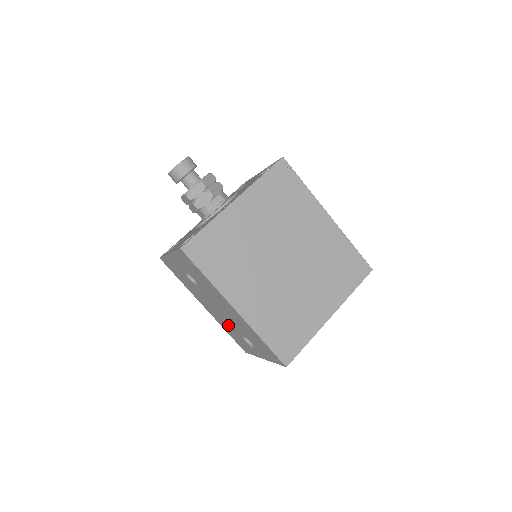
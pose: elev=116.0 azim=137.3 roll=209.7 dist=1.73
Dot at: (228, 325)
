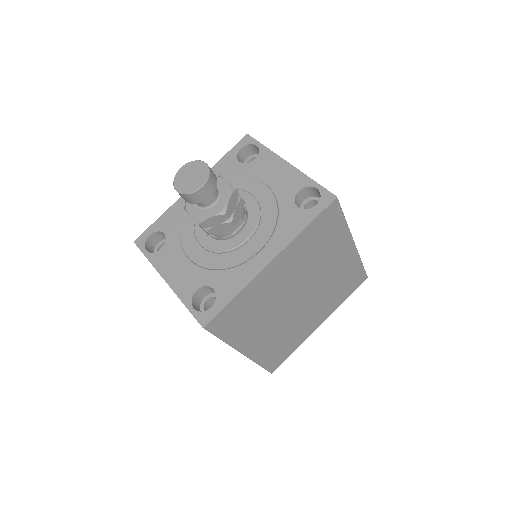
Dot at: occluded
